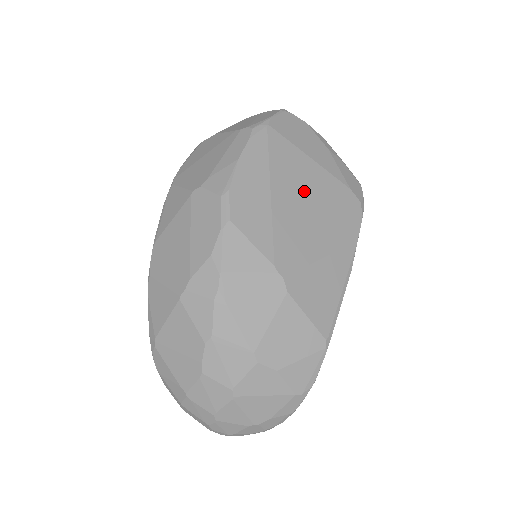
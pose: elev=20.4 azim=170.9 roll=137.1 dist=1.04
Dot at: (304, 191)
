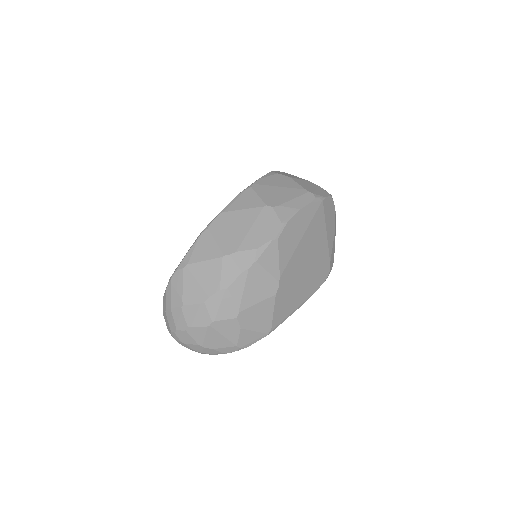
Dot at: (314, 248)
